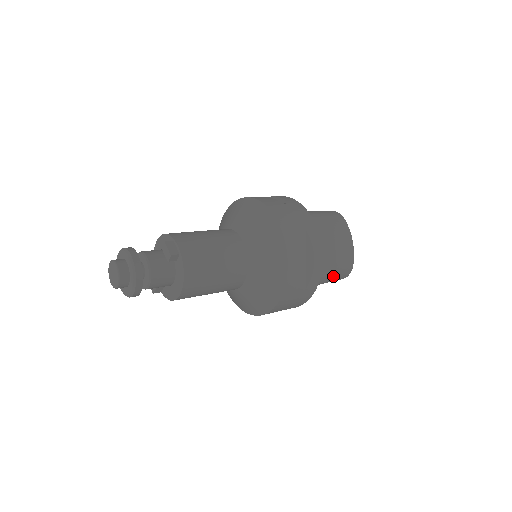
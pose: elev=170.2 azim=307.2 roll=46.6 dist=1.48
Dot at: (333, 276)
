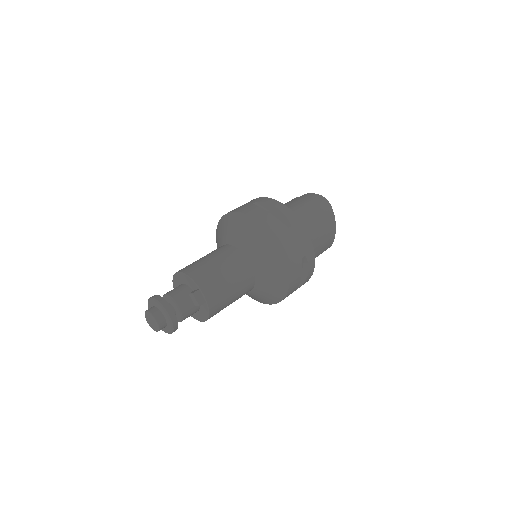
Dot at: occluded
